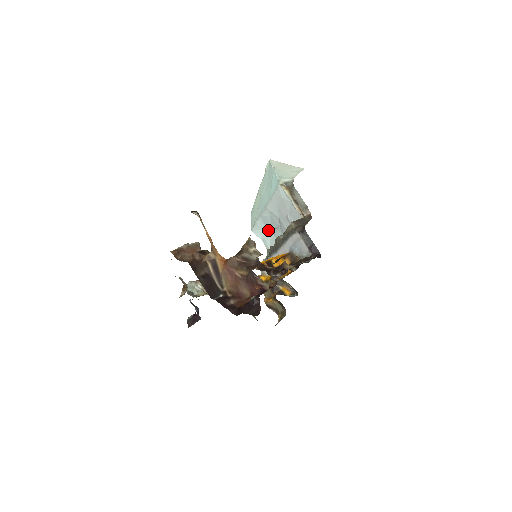
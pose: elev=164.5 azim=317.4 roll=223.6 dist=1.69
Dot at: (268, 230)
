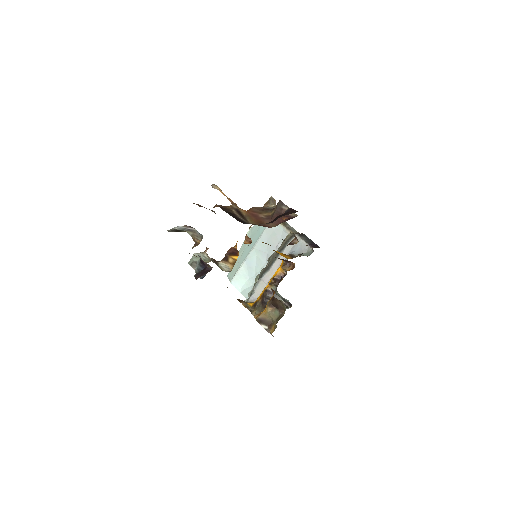
Dot at: (250, 278)
